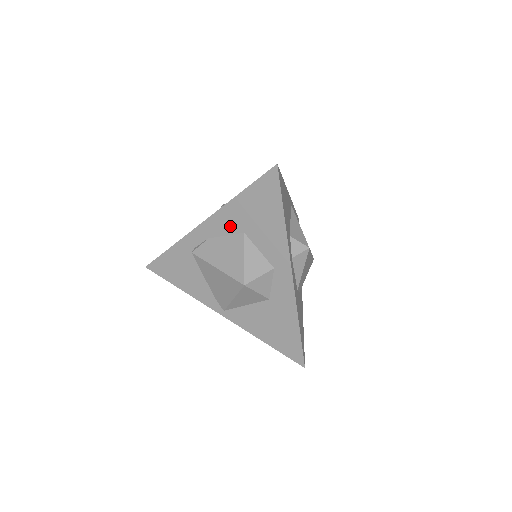
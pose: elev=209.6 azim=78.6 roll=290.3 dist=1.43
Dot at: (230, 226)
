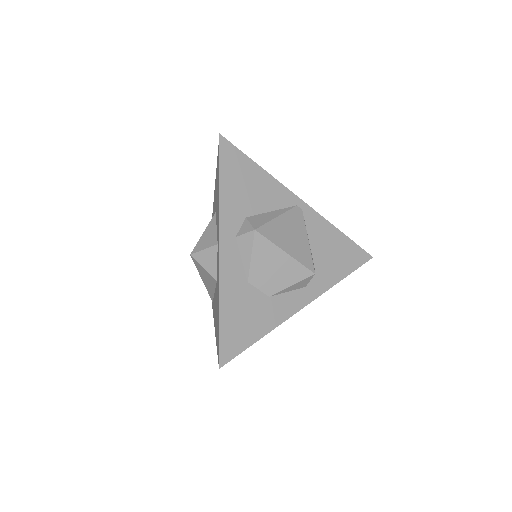
Dot at: occluded
